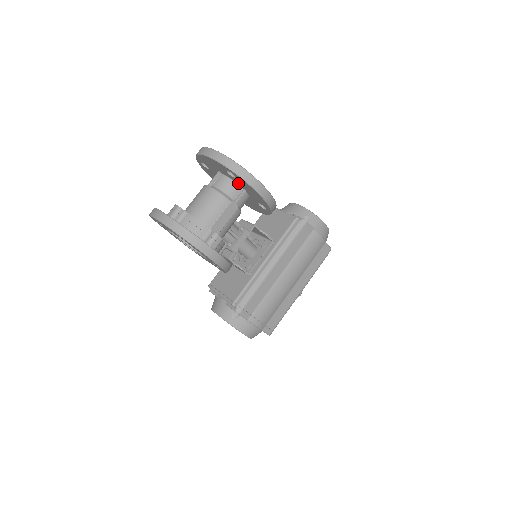
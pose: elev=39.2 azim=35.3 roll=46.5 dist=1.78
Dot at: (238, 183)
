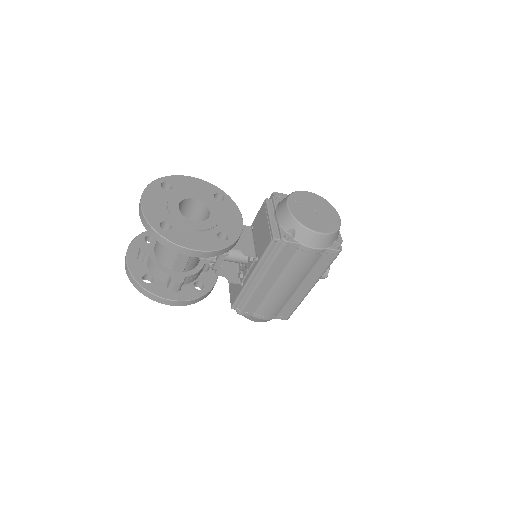
Dot at: occluded
